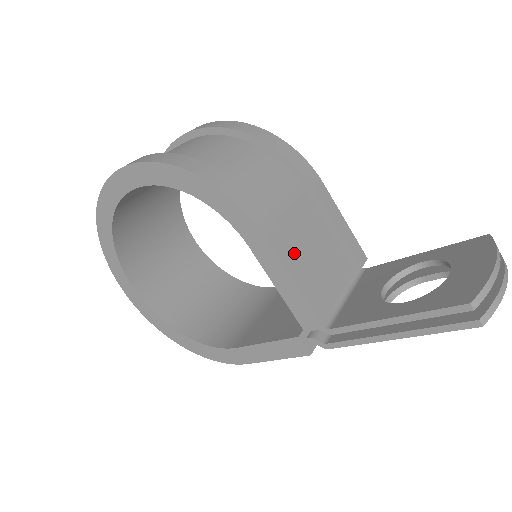
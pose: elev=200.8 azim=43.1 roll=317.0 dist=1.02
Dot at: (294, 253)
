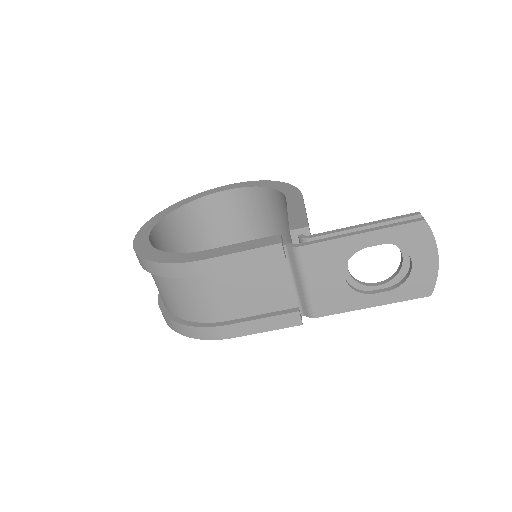
Dot at: occluded
